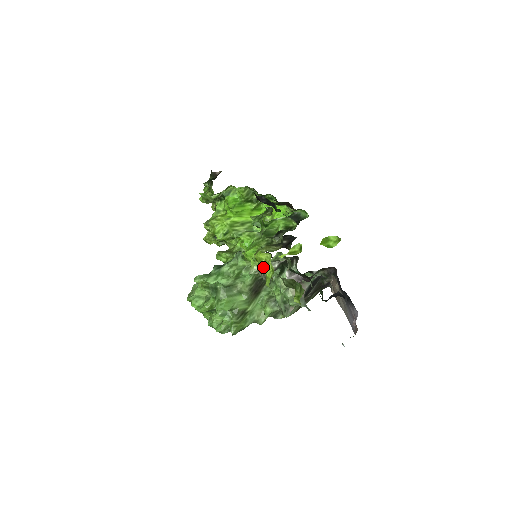
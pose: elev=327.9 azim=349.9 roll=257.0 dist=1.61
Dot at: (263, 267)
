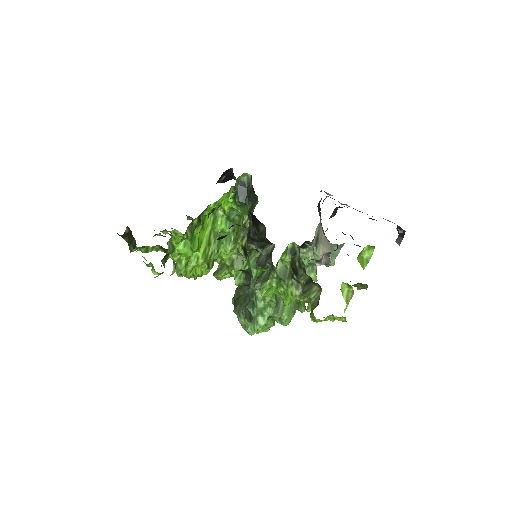
Dot at: occluded
